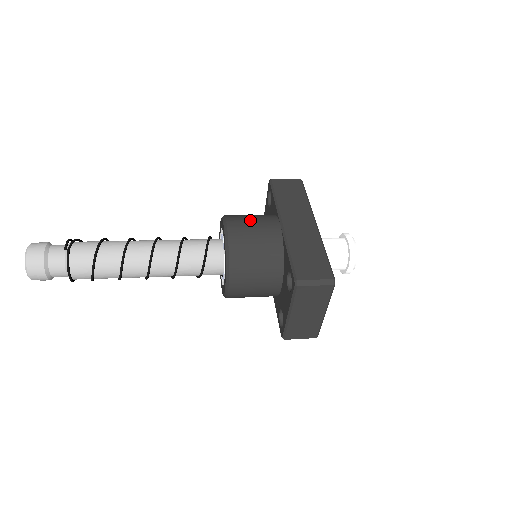
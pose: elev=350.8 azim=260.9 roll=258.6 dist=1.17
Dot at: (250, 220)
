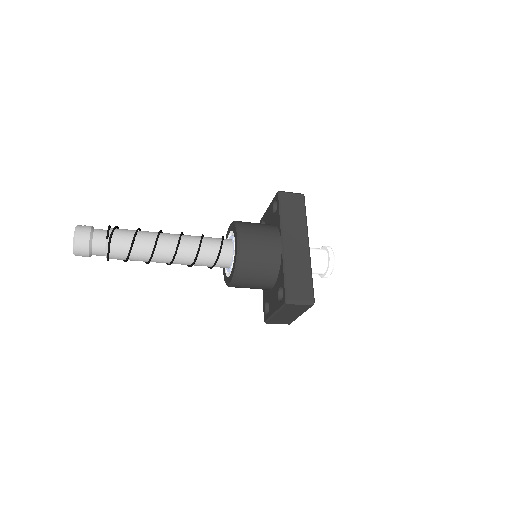
Dot at: (258, 235)
